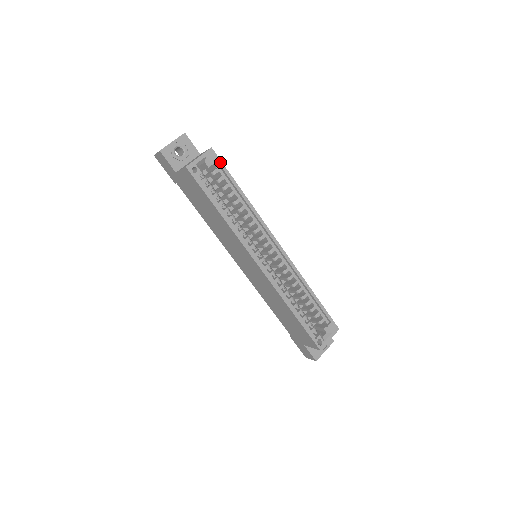
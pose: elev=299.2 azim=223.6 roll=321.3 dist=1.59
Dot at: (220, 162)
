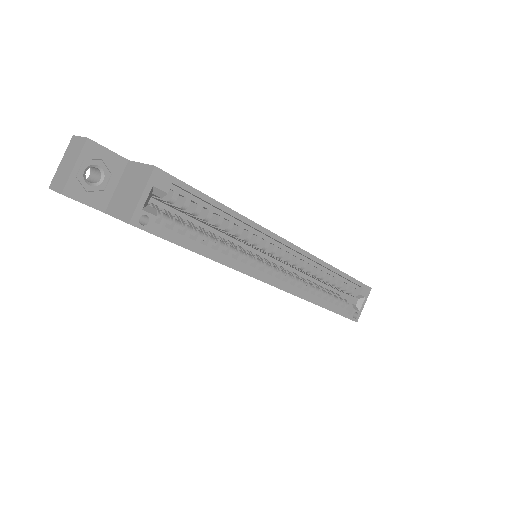
Dot at: (177, 182)
